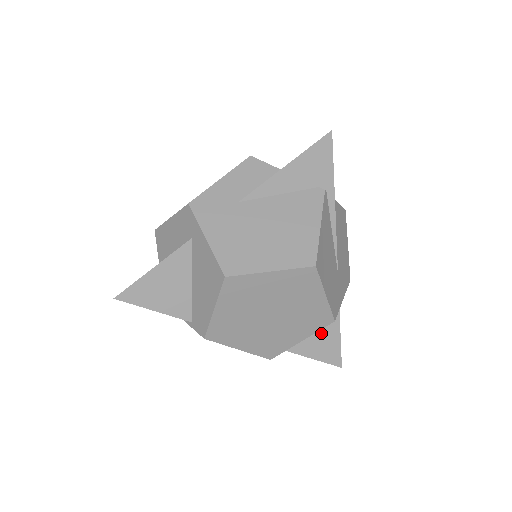
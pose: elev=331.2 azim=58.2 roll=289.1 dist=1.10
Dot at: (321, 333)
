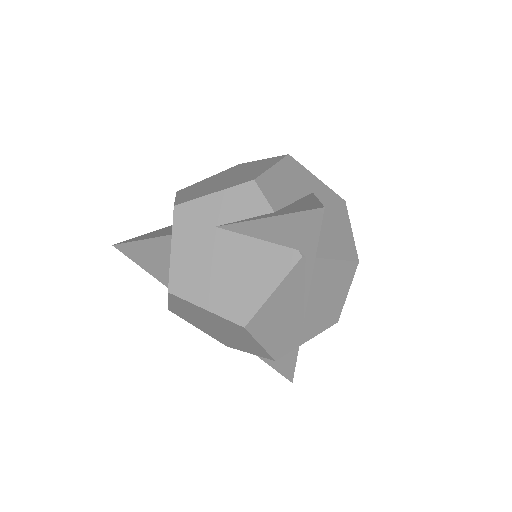
Dot at: occluded
